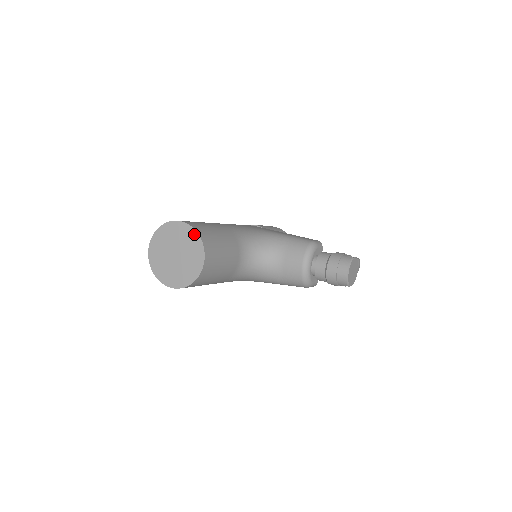
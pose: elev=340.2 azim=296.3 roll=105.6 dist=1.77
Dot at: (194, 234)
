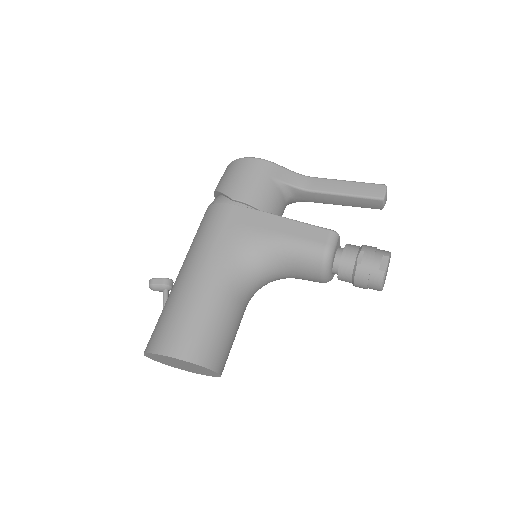
Dot at: (194, 365)
